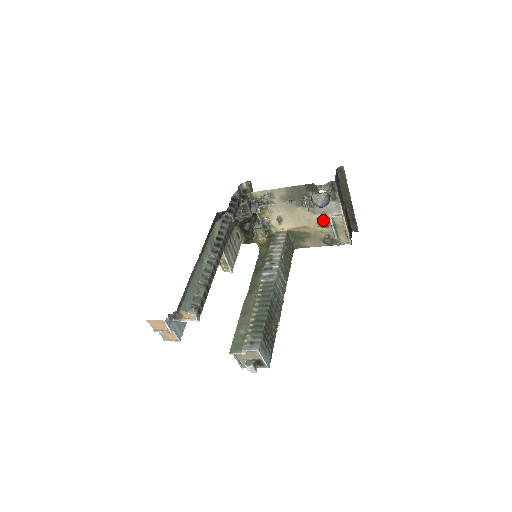
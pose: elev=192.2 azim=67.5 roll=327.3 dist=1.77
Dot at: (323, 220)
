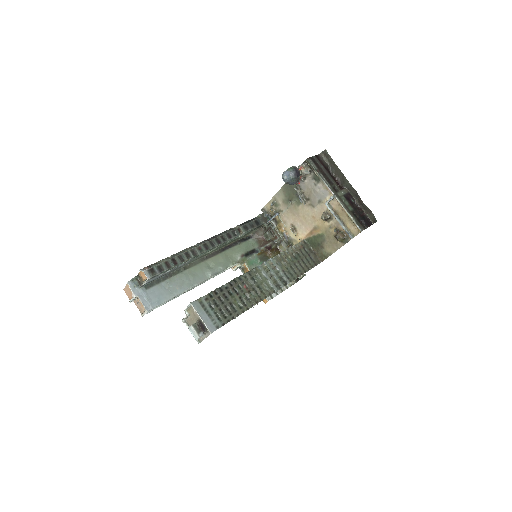
Dot at: (324, 211)
